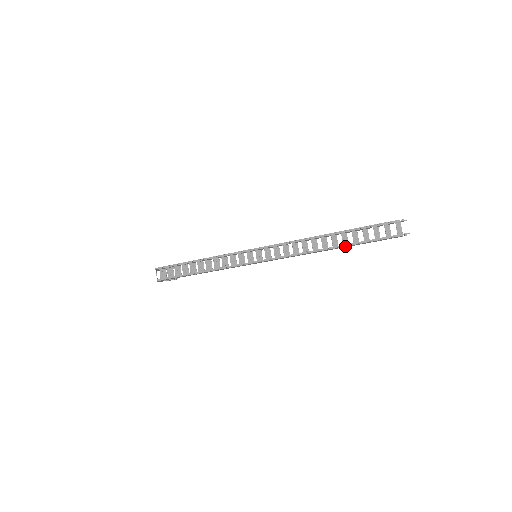
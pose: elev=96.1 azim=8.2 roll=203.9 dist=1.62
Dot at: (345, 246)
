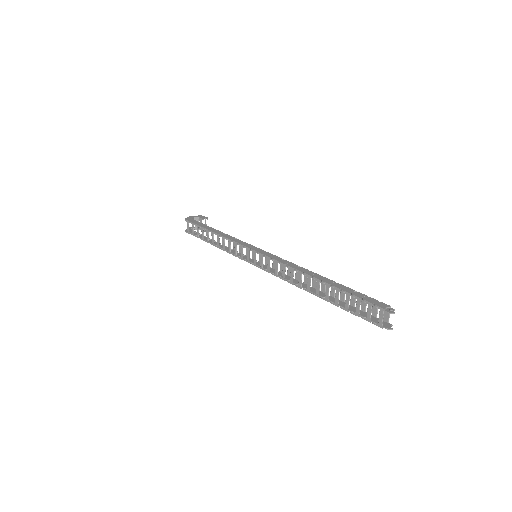
Dot at: occluded
